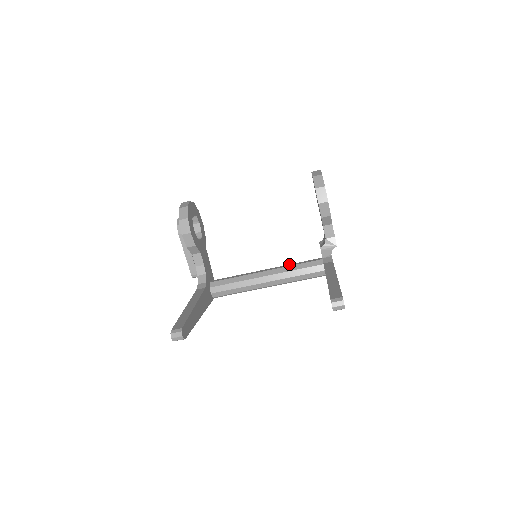
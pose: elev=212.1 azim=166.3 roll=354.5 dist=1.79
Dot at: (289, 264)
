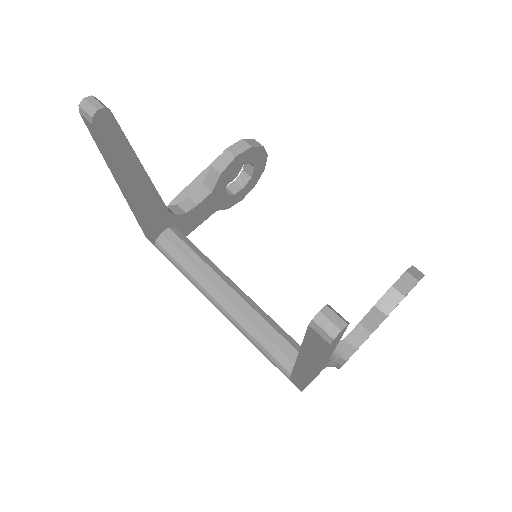
Dot at: occluded
